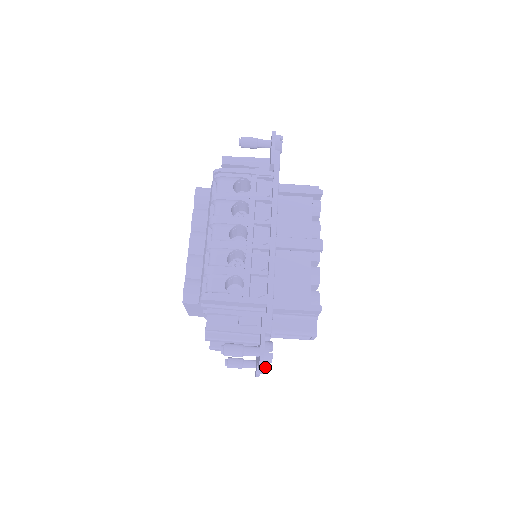
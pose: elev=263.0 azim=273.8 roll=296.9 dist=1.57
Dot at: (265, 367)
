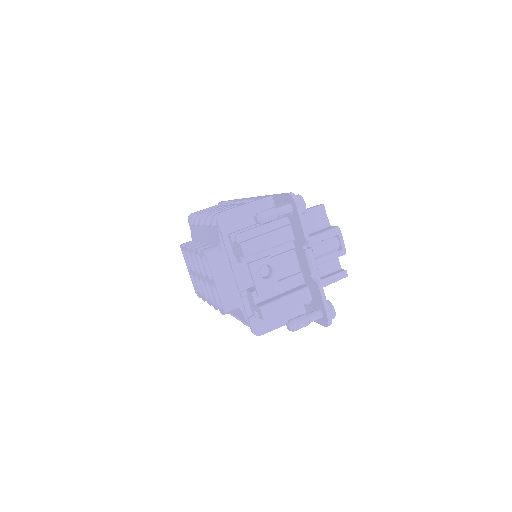
Dot at: (328, 301)
